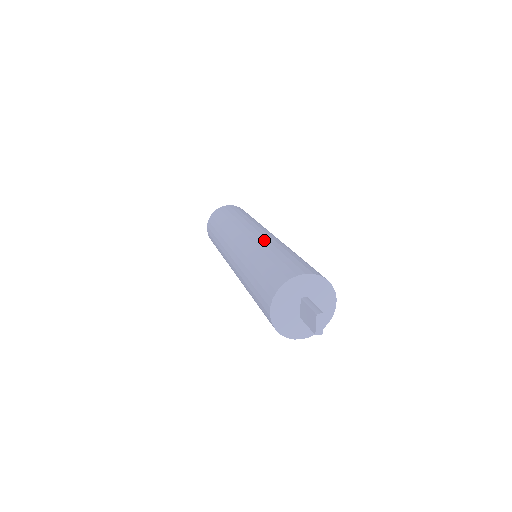
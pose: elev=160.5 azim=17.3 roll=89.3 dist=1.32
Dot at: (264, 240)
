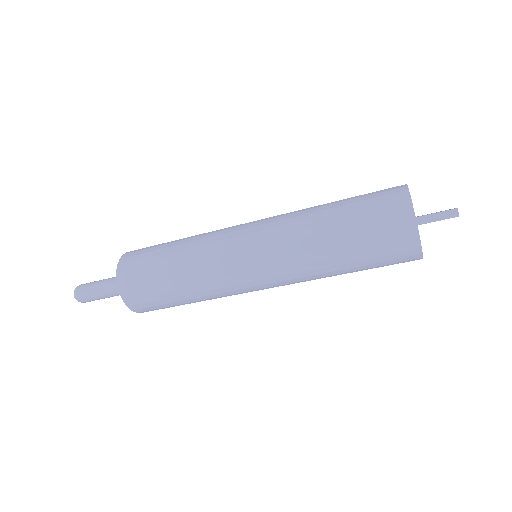
Dot at: occluded
